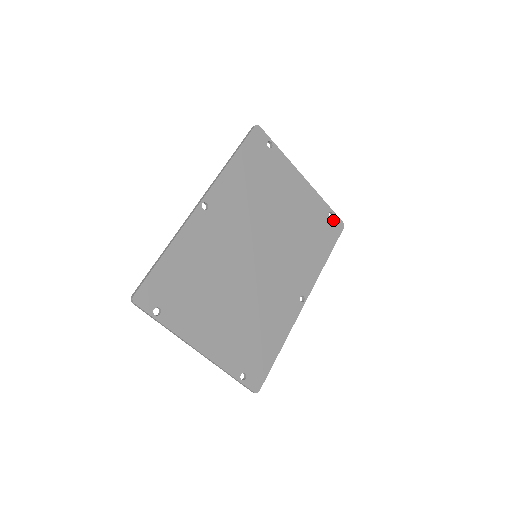
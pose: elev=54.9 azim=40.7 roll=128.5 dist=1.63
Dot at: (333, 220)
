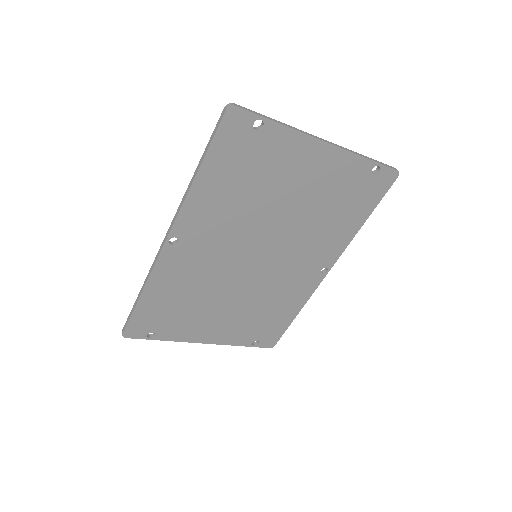
Dot at: (379, 175)
